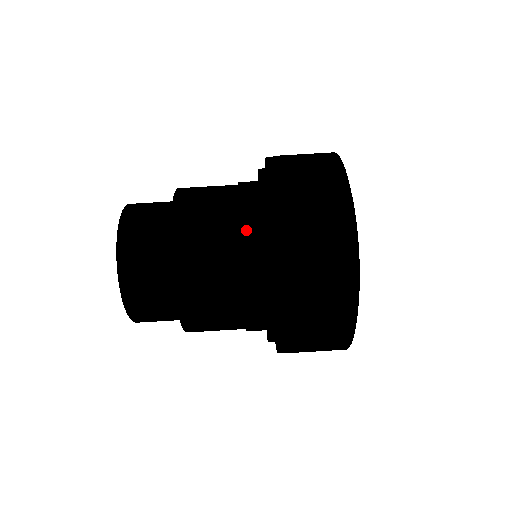
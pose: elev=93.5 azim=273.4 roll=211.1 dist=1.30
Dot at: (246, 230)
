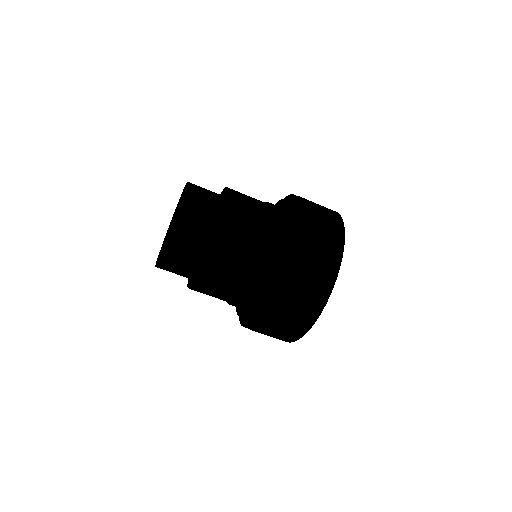
Dot at: (267, 249)
